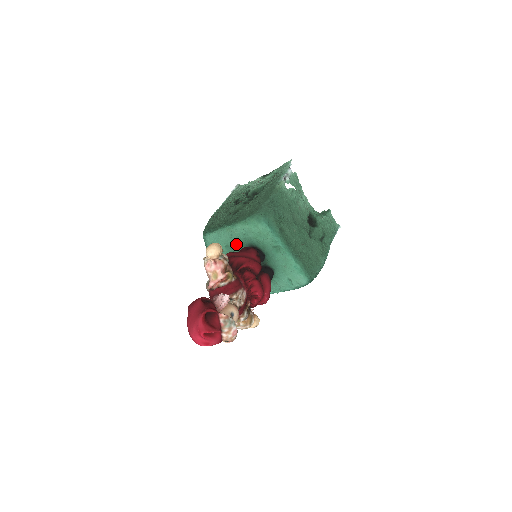
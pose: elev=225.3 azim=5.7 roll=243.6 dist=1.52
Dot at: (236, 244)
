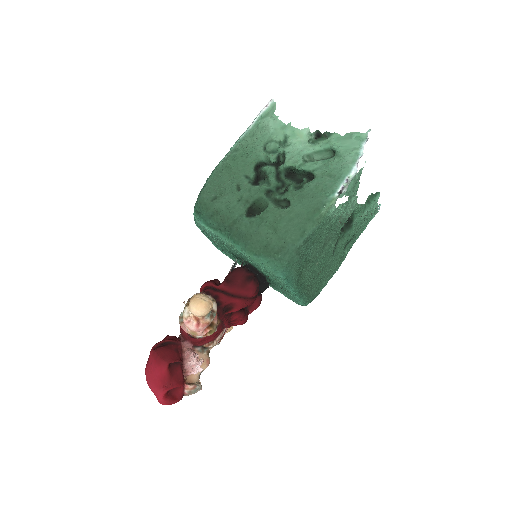
Dot at: (235, 253)
